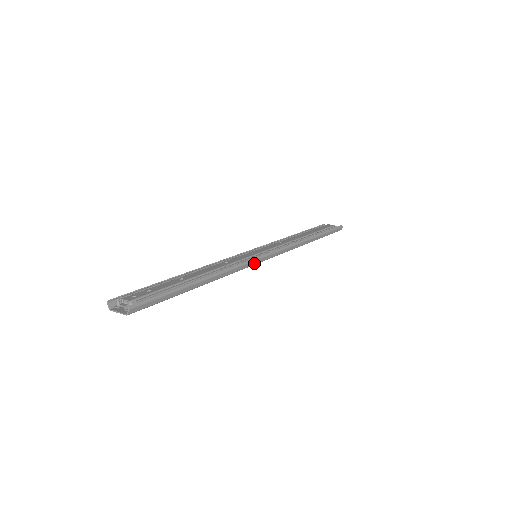
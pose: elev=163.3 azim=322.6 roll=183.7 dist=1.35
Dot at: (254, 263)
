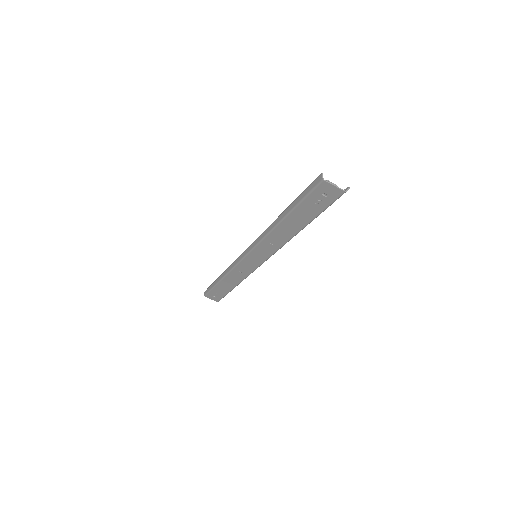
Dot at: occluded
